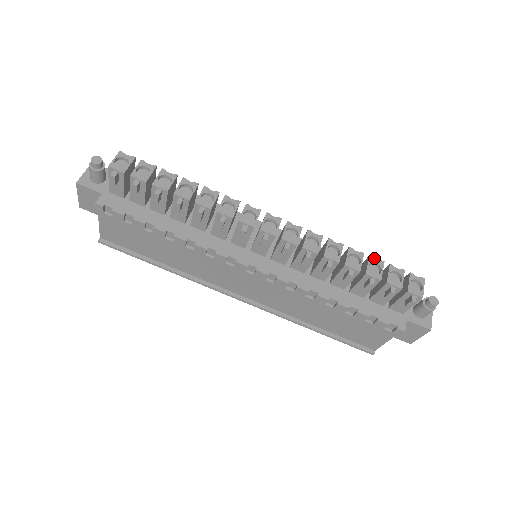
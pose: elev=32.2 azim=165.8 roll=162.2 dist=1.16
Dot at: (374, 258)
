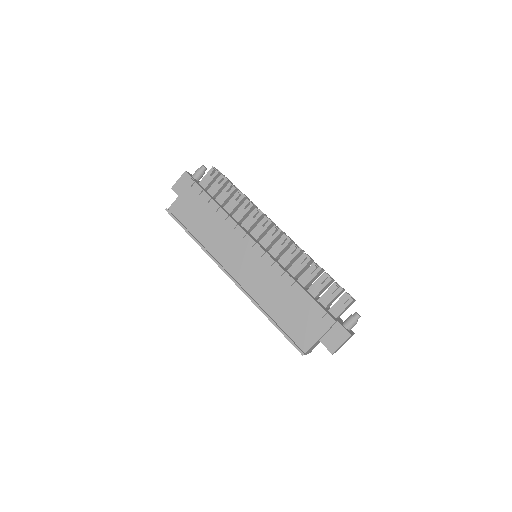
Dot at: (329, 275)
